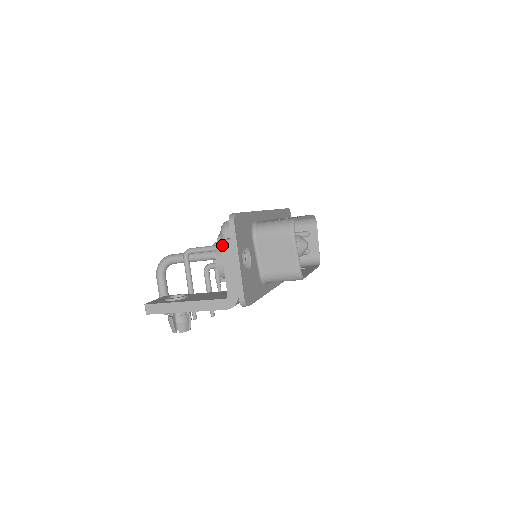
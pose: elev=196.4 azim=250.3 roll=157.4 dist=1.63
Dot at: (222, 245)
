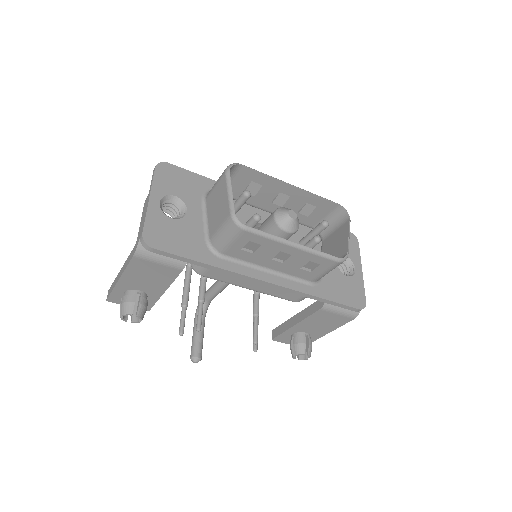
Dot at: (148, 194)
